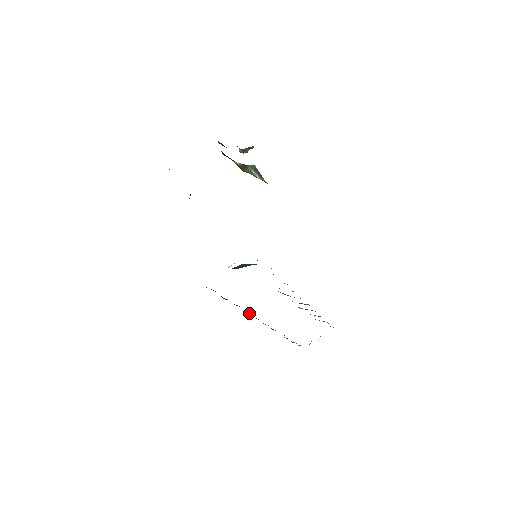
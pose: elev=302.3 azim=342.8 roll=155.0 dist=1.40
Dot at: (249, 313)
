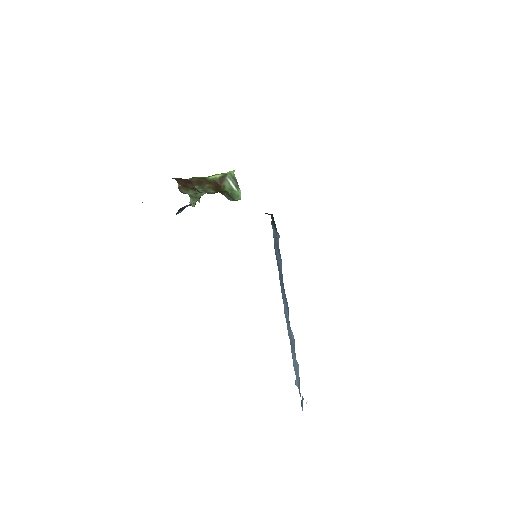
Dot at: occluded
